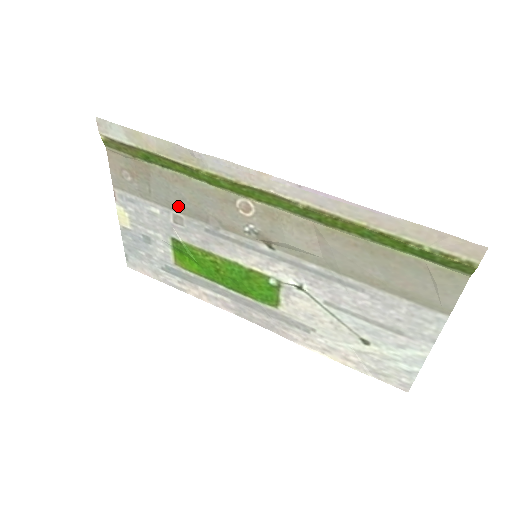
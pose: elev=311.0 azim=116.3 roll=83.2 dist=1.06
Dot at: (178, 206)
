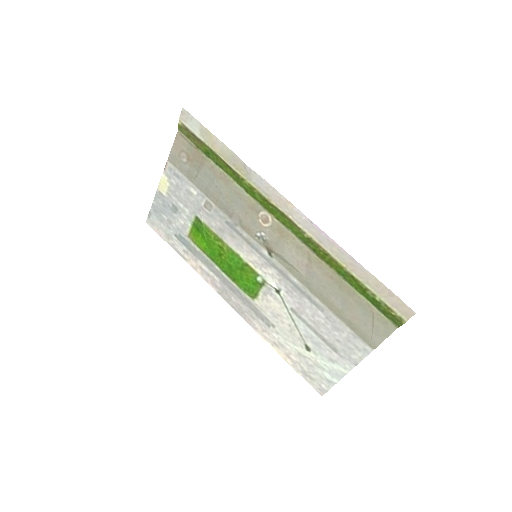
Dot at: (214, 196)
